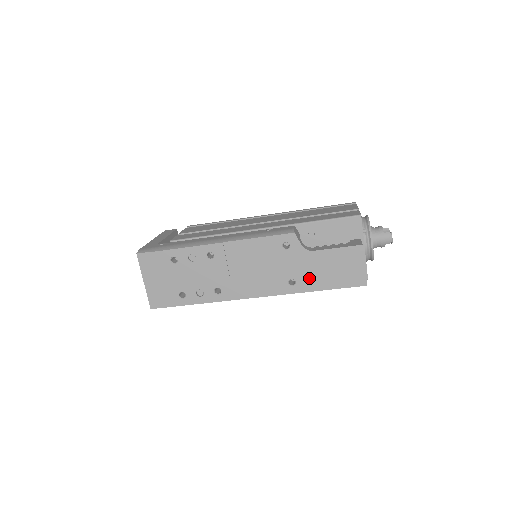
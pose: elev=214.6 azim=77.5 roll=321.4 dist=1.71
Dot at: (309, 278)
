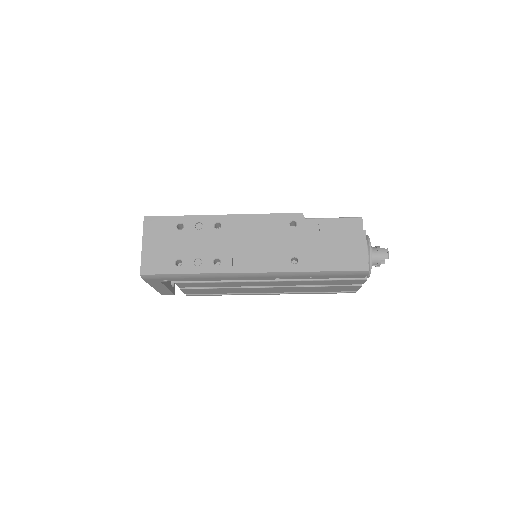
Dot at: (312, 257)
